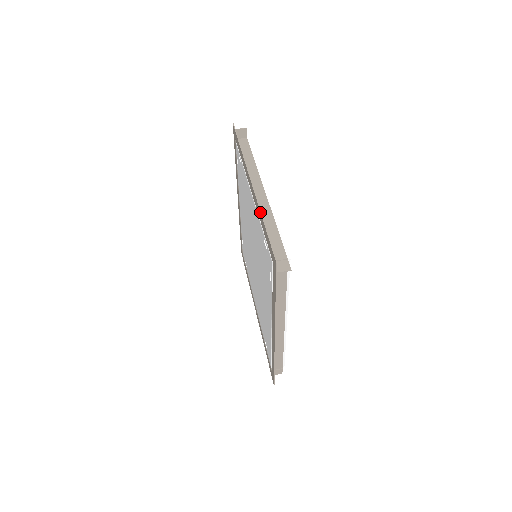
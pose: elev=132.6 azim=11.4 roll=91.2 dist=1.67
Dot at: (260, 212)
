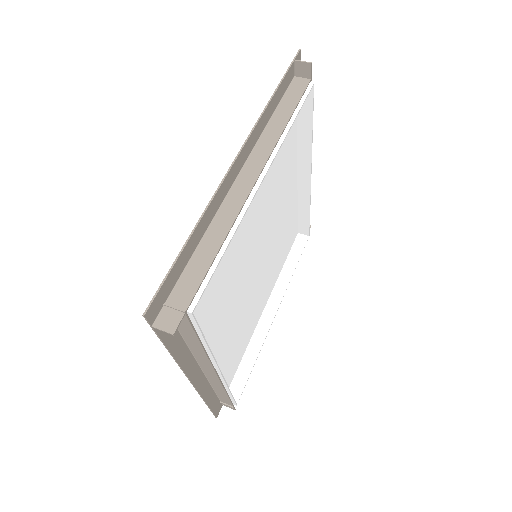
Dot at: occluded
